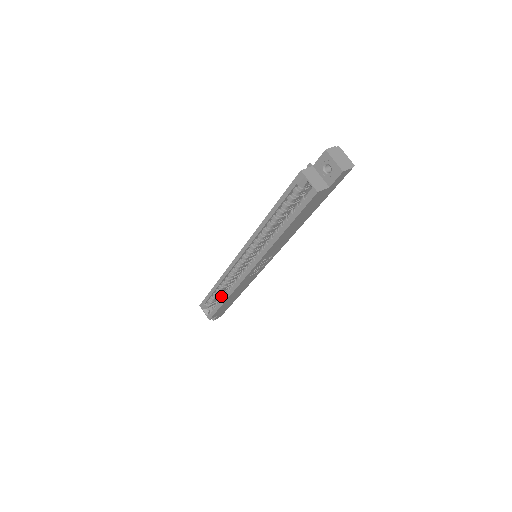
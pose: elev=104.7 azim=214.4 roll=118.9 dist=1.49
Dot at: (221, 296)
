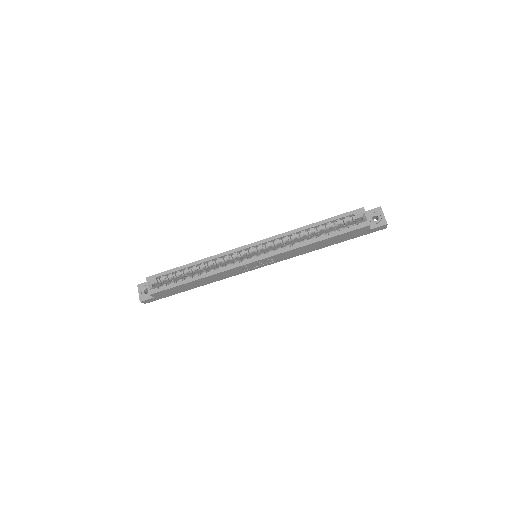
Dot at: (189, 276)
